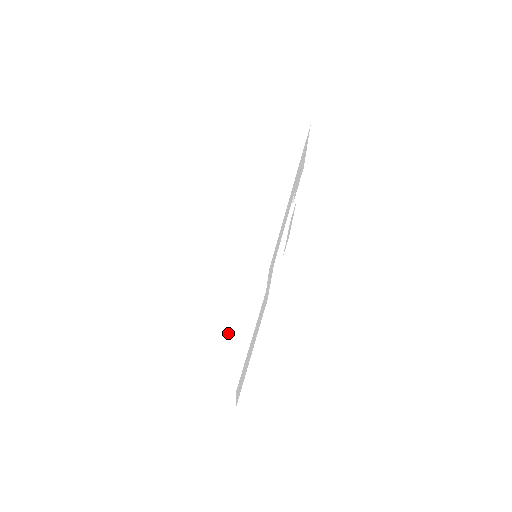
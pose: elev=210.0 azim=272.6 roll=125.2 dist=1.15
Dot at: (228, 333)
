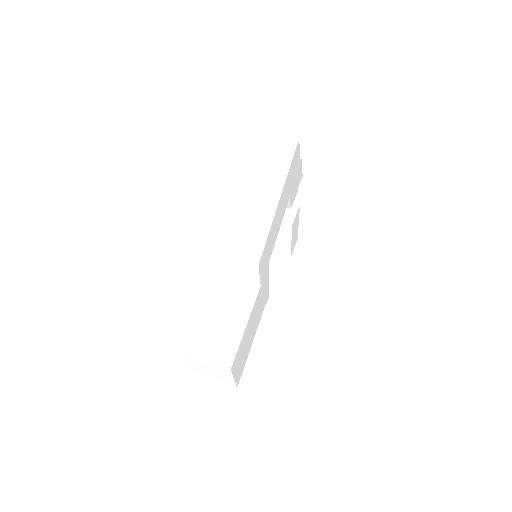
Dot at: (226, 322)
